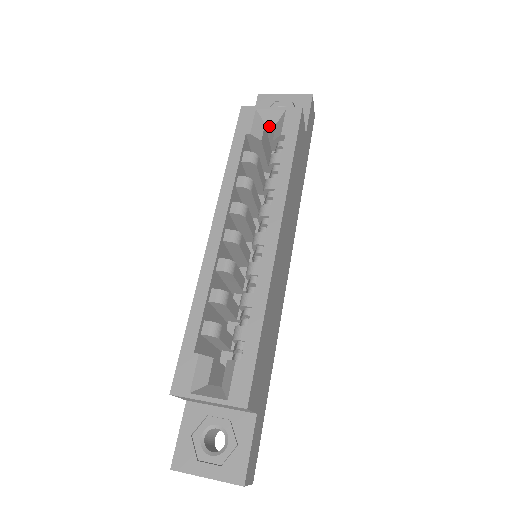
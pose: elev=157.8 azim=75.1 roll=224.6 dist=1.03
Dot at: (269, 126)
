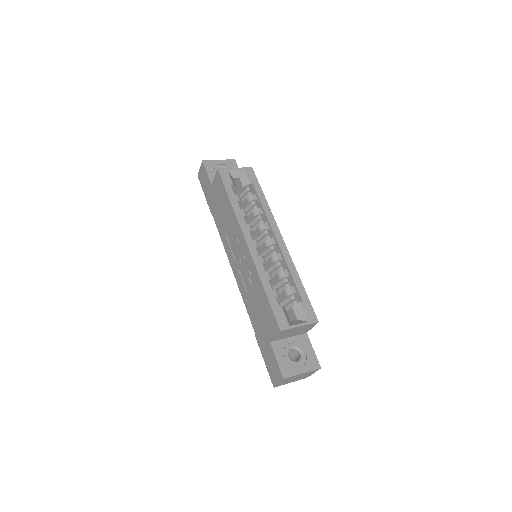
Dot at: (234, 179)
